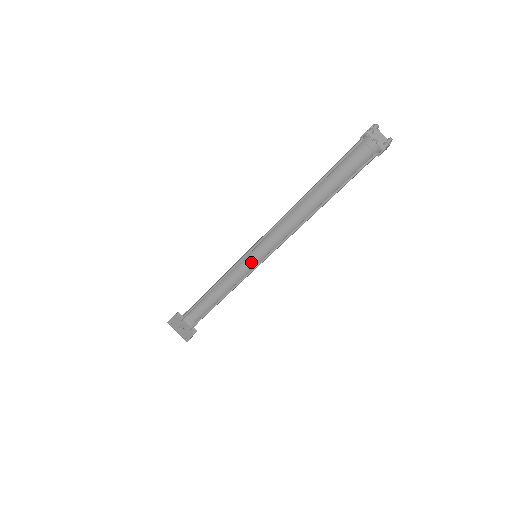
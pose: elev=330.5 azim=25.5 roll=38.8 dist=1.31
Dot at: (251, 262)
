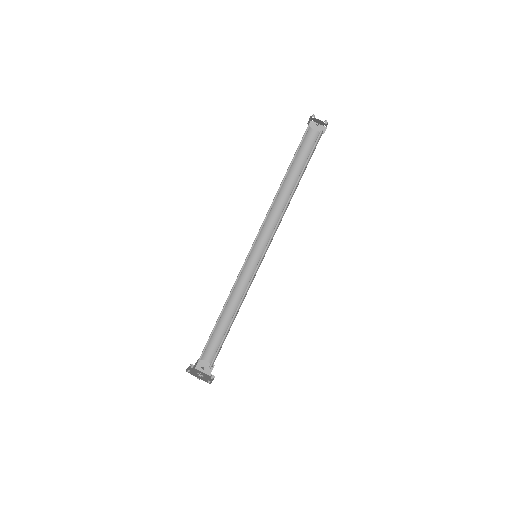
Dot at: (252, 269)
